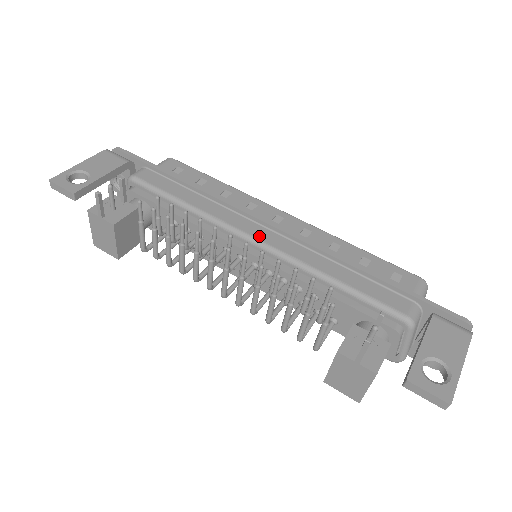
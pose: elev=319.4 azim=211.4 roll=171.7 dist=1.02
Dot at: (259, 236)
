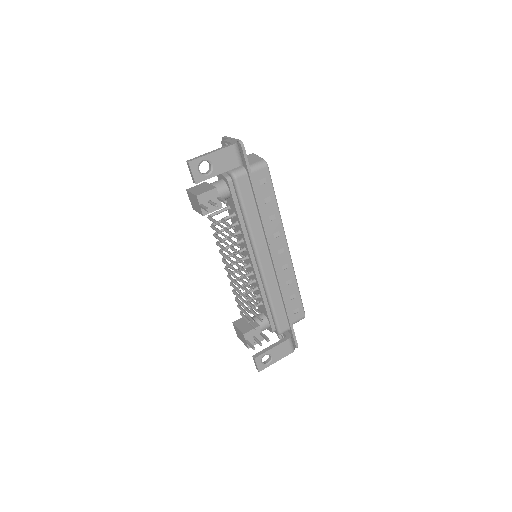
Dot at: (263, 262)
